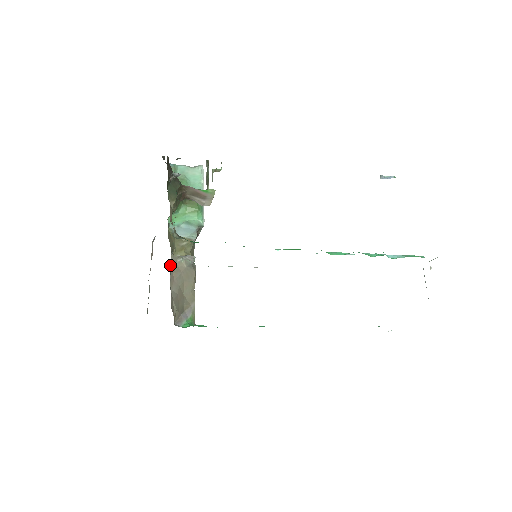
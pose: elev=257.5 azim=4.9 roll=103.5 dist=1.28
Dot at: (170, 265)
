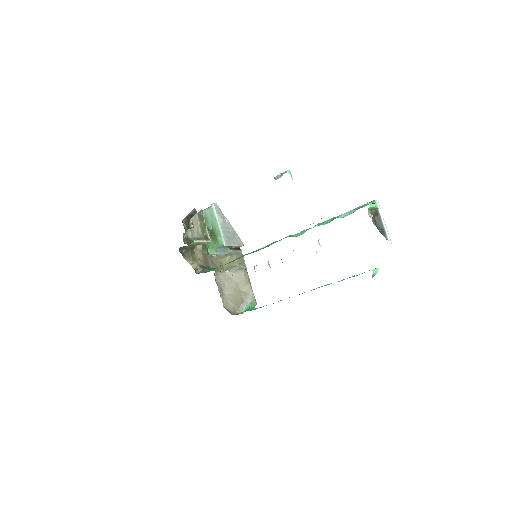
Dot at: (219, 279)
